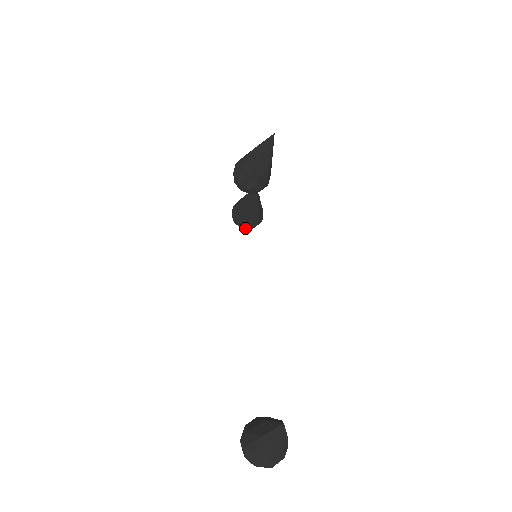
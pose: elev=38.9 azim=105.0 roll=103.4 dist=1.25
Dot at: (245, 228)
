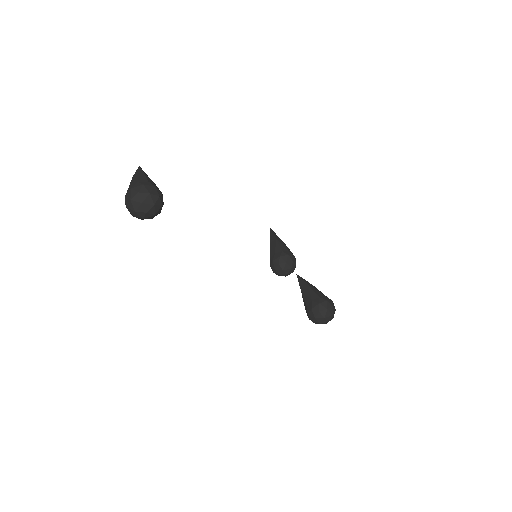
Dot at: (312, 310)
